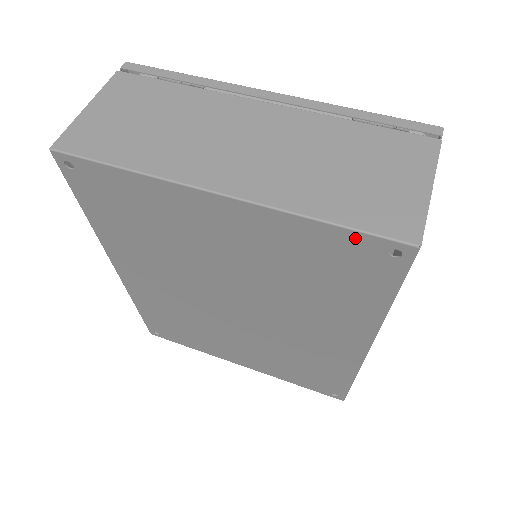
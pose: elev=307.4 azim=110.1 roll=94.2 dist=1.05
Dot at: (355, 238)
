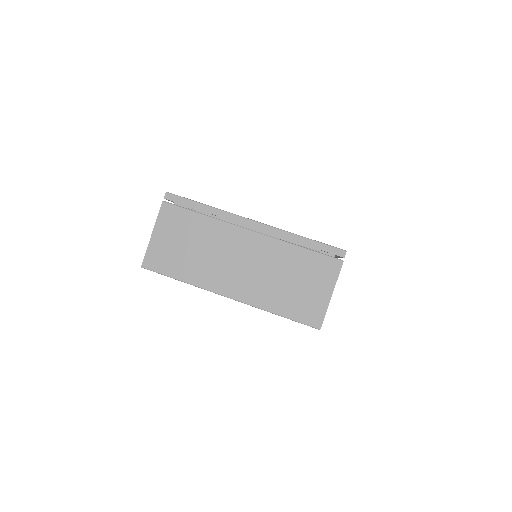
Dot at: (293, 320)
